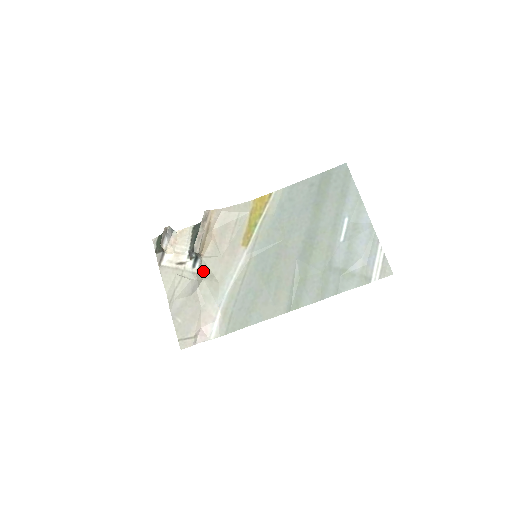
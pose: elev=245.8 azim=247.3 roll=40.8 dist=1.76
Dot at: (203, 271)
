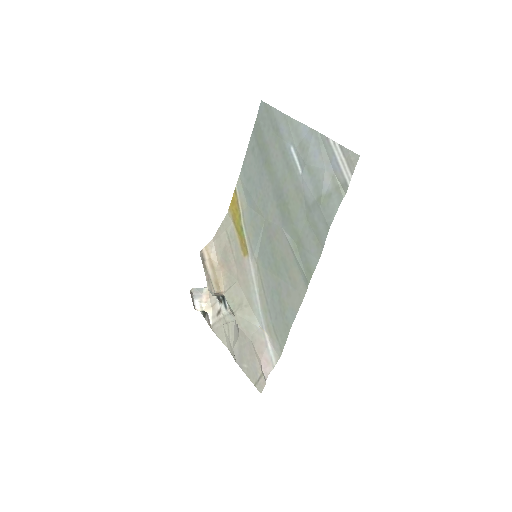
Dot at: (230, 306)
